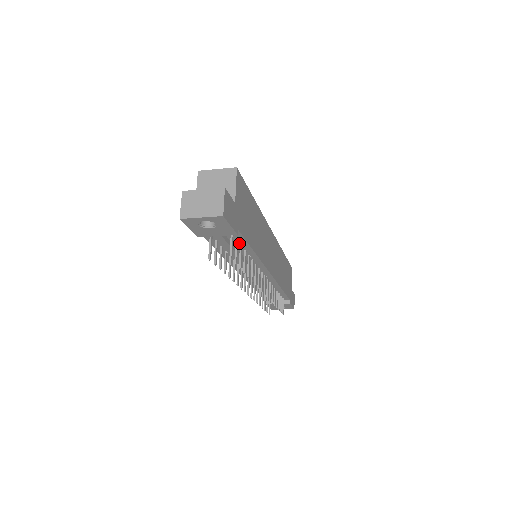
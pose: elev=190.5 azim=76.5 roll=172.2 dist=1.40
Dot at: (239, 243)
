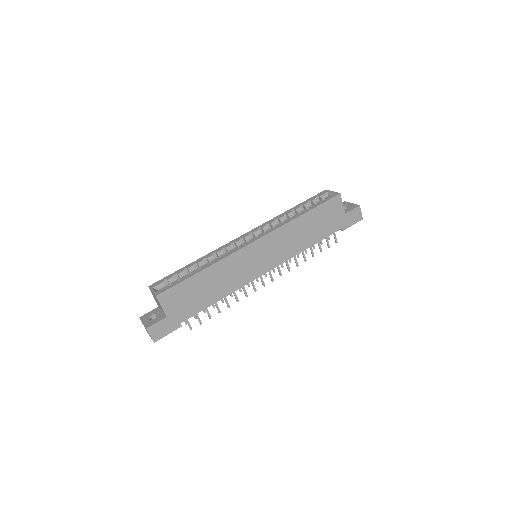
Dot at: occluded
